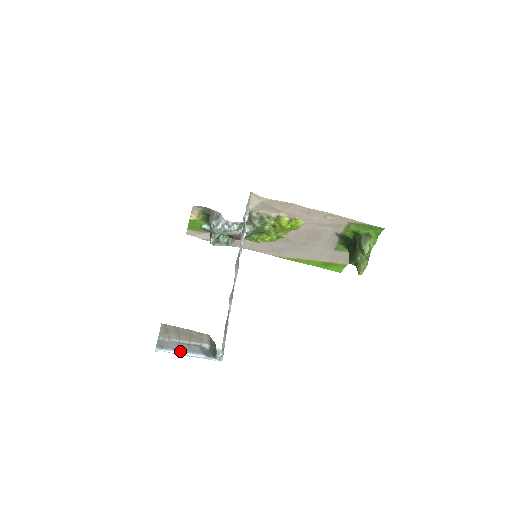
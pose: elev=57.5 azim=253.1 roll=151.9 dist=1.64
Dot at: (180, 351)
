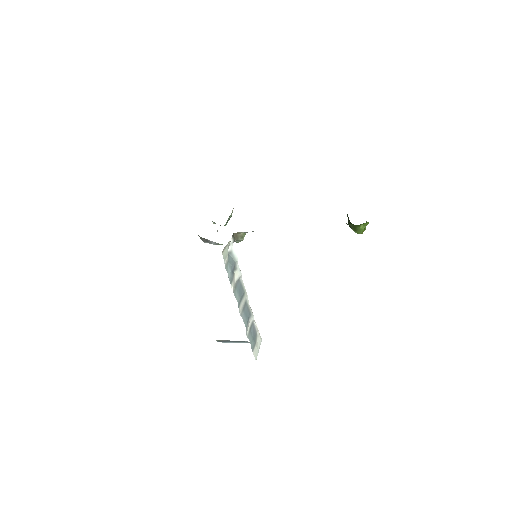
Dot at: (233, 342)
